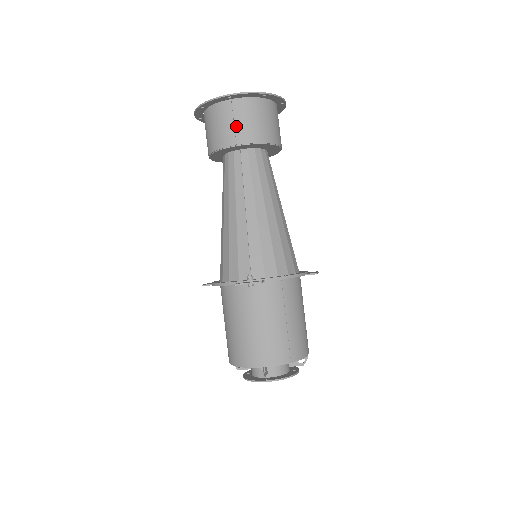
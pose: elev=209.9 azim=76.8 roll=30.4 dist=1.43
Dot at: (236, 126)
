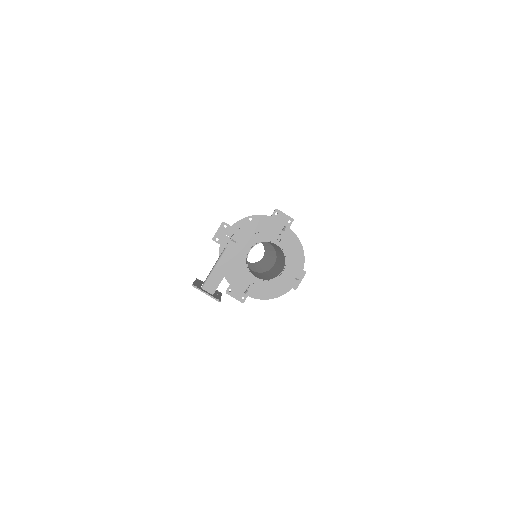
Dot at: occluded
